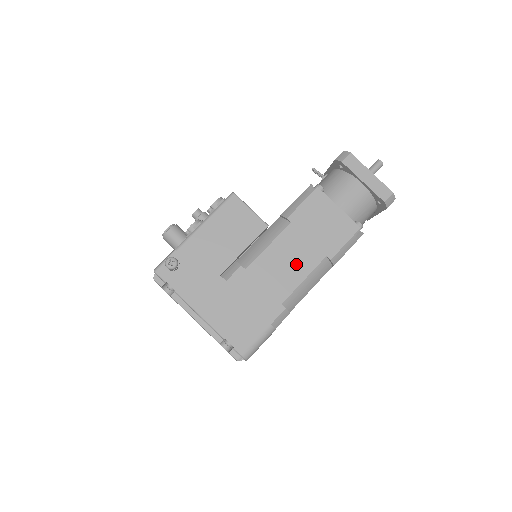
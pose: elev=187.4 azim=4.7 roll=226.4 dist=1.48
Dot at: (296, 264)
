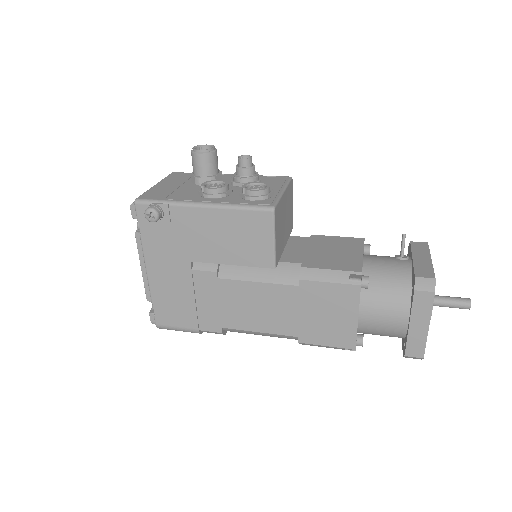
Dot at: (266, 317)
